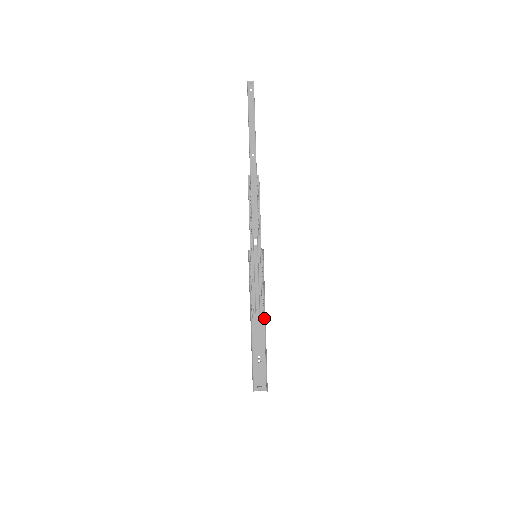
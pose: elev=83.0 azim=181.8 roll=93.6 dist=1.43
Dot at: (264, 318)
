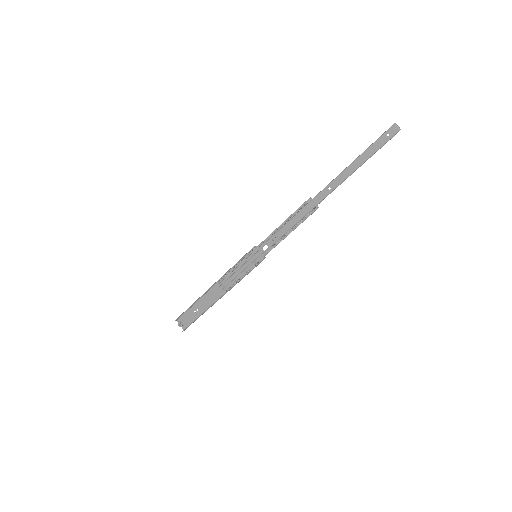
Dot at: (222, 295)
